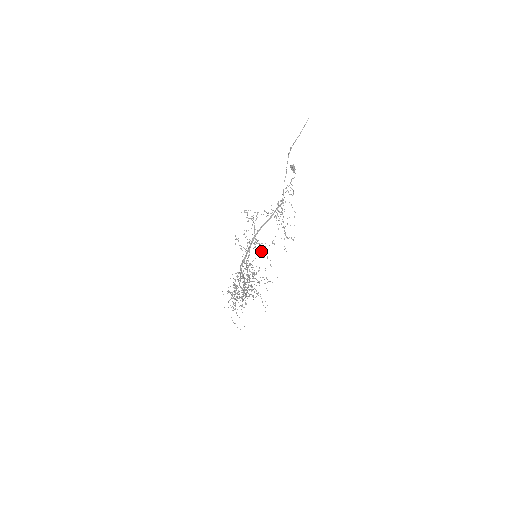
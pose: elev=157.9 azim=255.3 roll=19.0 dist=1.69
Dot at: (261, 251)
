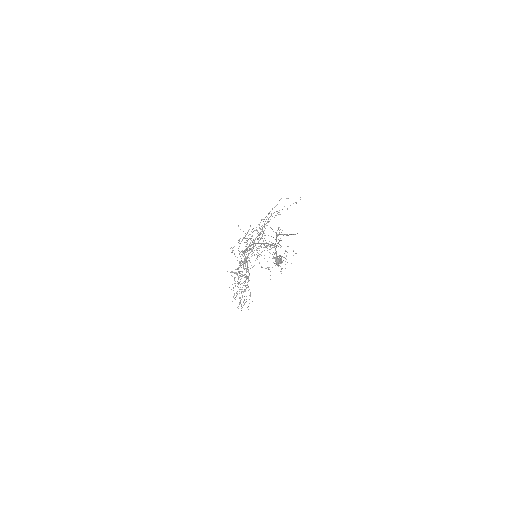
Dot at: occluded
